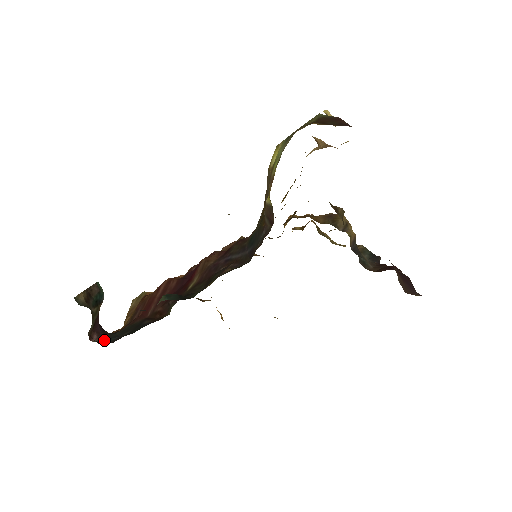
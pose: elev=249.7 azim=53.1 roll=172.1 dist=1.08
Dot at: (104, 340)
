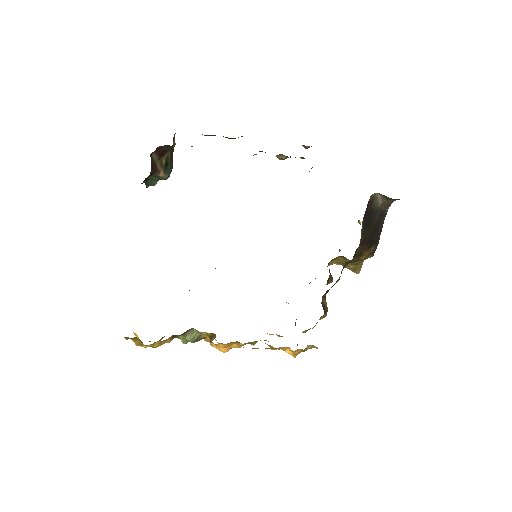
Dot at: occluded
